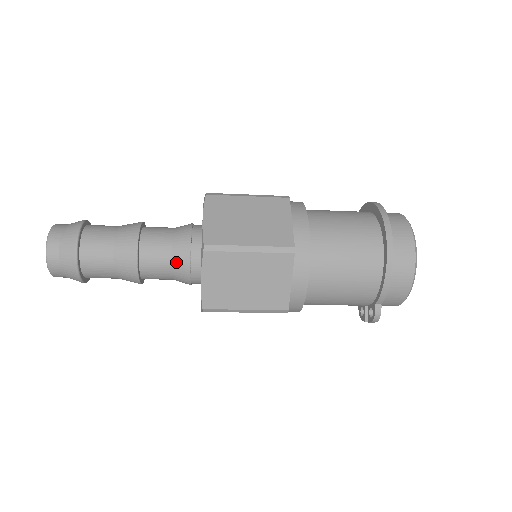
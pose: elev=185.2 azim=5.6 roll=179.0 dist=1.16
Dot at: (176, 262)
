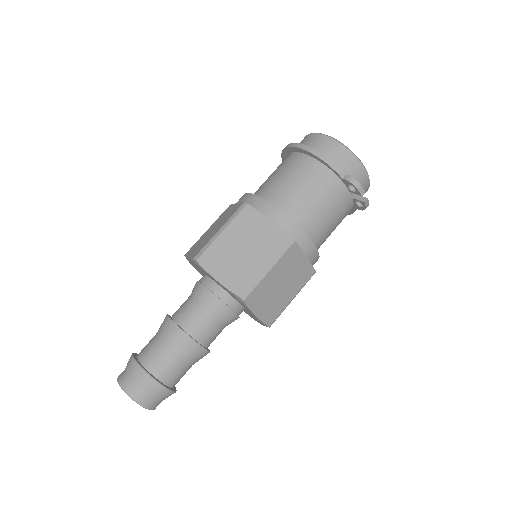
Dot at: (203, 302)
